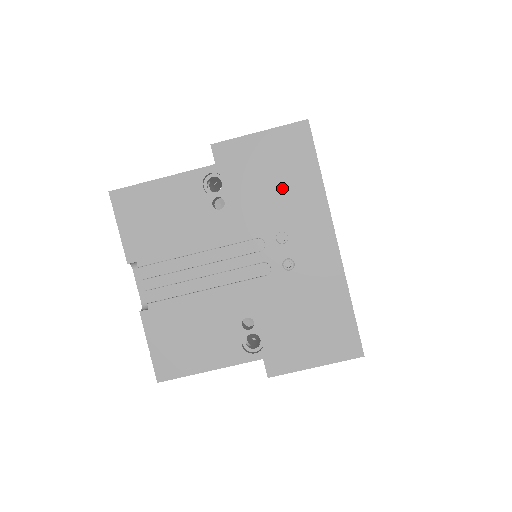
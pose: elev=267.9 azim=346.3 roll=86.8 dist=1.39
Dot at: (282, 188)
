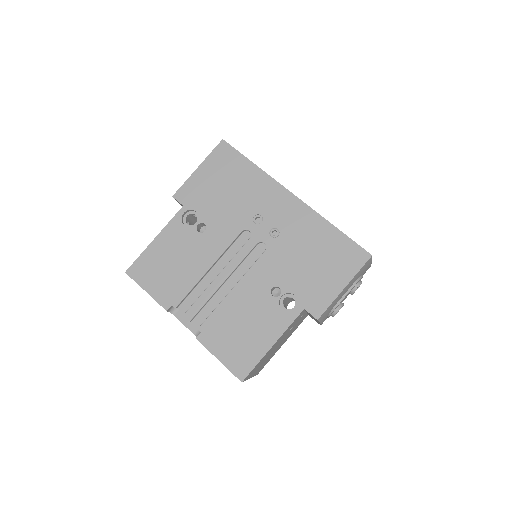
Dot at: (236, 189)
